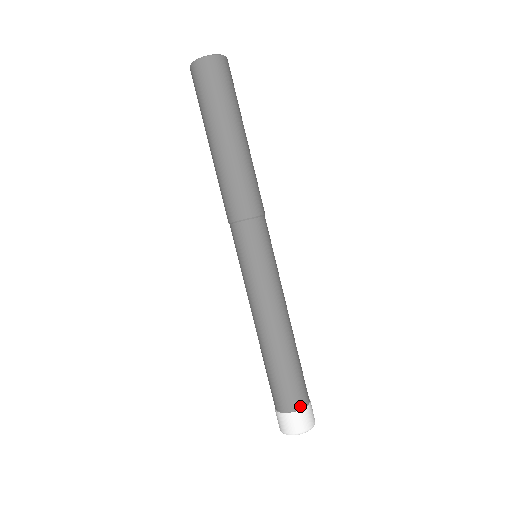
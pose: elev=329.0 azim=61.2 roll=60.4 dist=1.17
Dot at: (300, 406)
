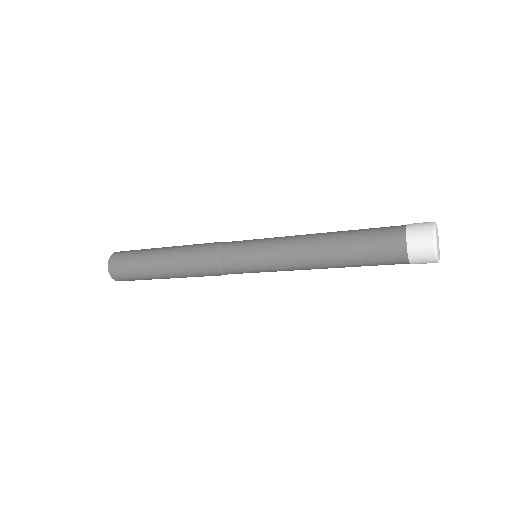
Dot at: occluded
